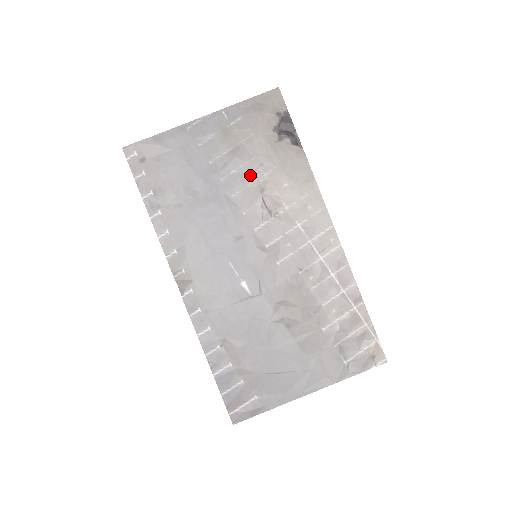
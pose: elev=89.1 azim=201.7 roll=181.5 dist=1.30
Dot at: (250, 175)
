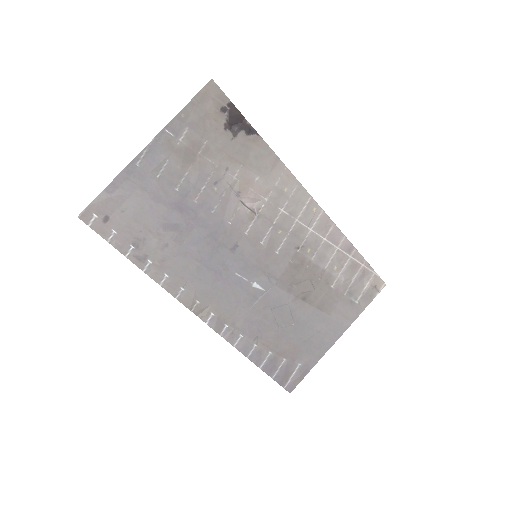
Dot at: (220, 184)
